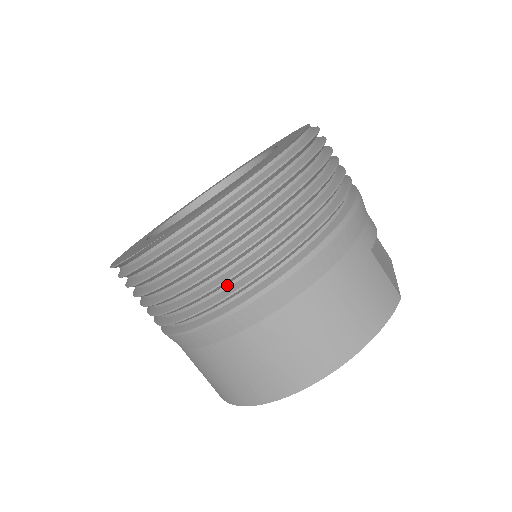
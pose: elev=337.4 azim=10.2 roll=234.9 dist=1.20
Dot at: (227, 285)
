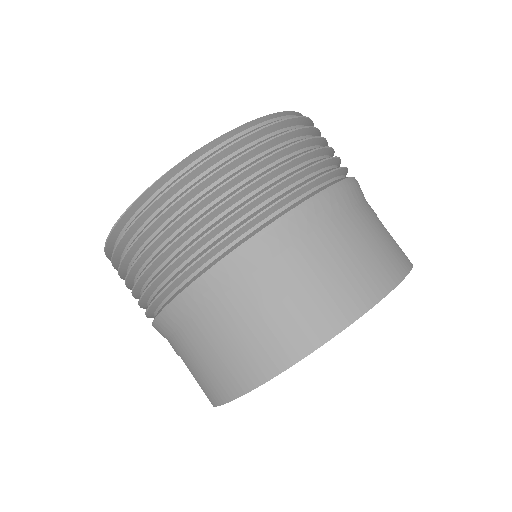
Dot at: (247, 214)
